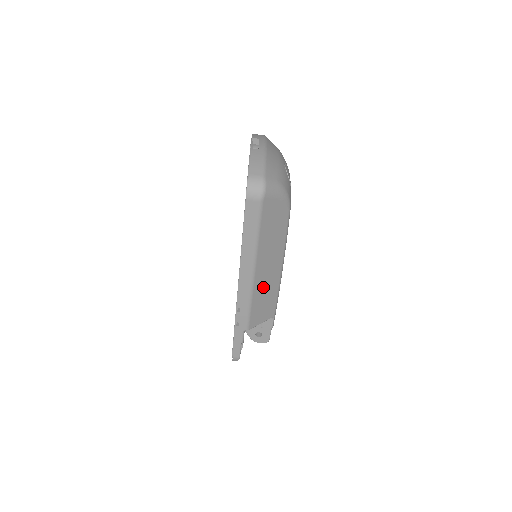
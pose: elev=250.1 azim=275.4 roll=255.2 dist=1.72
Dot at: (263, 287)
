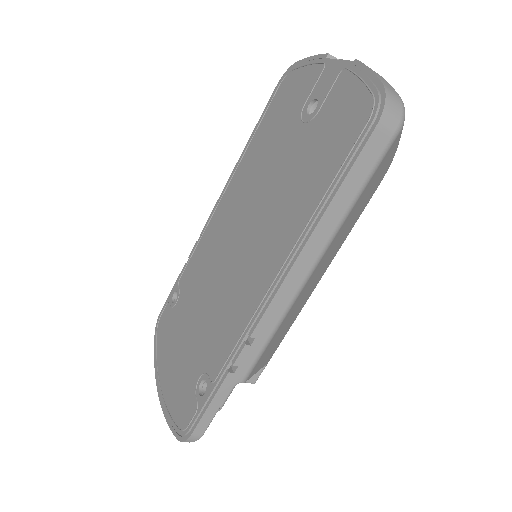
Dot at: (297, 305)
